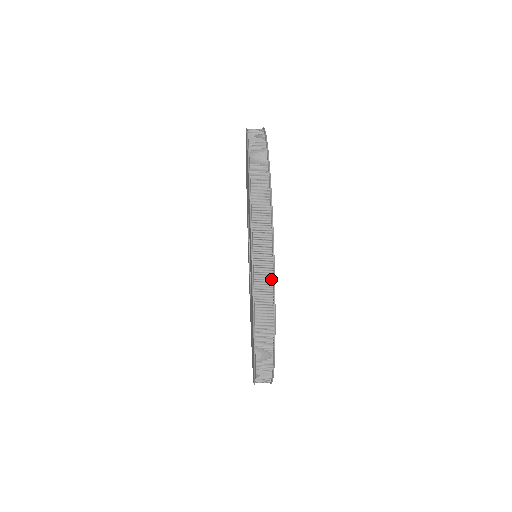
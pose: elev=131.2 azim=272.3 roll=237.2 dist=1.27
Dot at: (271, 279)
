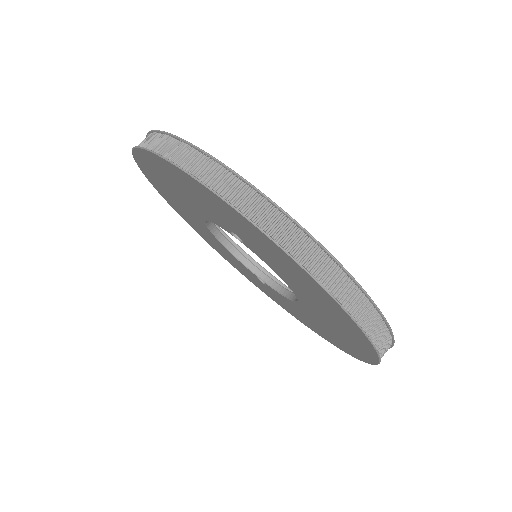
Dot at: occluded
